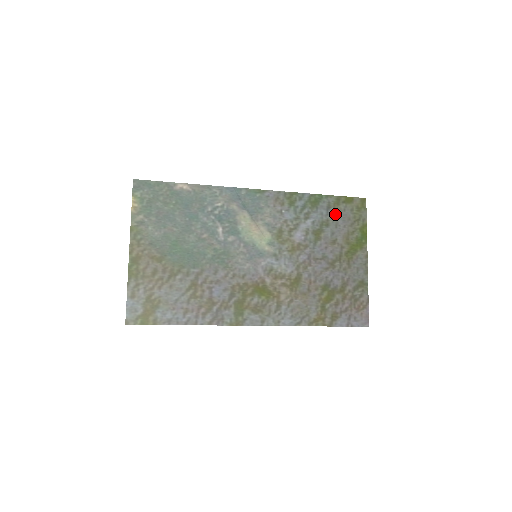
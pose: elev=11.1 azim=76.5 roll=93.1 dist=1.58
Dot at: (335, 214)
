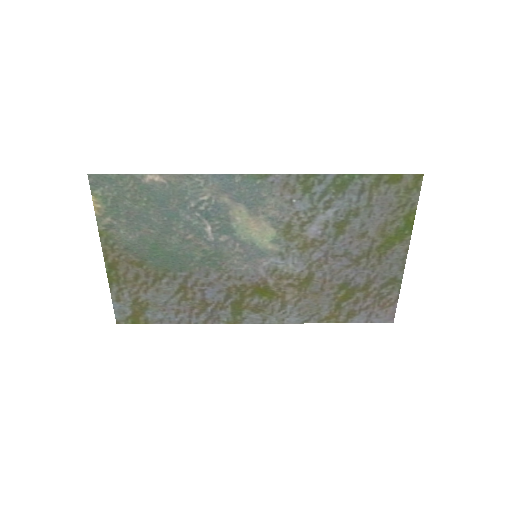
Dot at: (370, 199)
